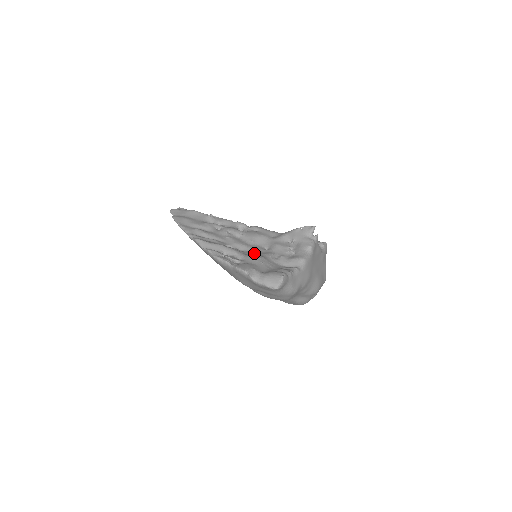
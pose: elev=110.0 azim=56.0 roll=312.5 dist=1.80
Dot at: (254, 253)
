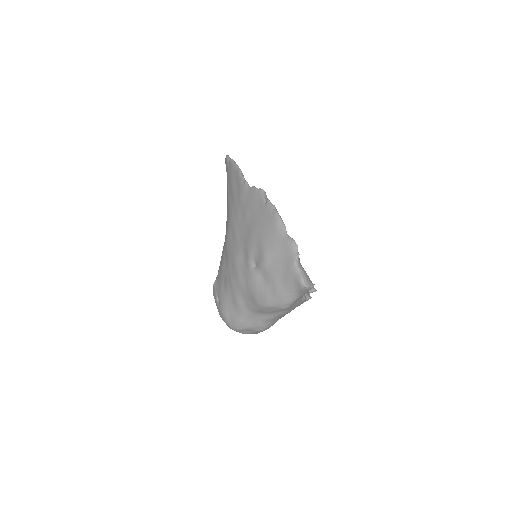
Dot at: occluded
